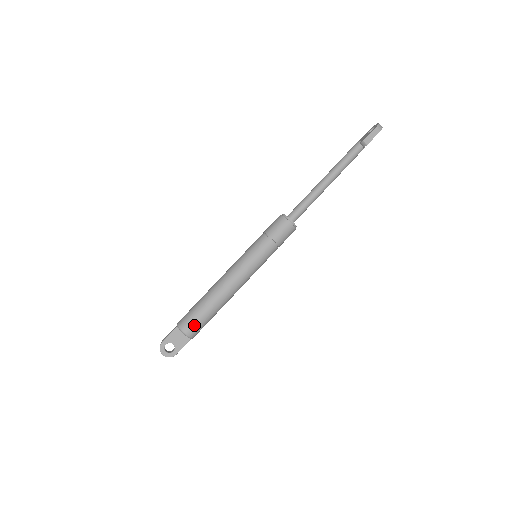
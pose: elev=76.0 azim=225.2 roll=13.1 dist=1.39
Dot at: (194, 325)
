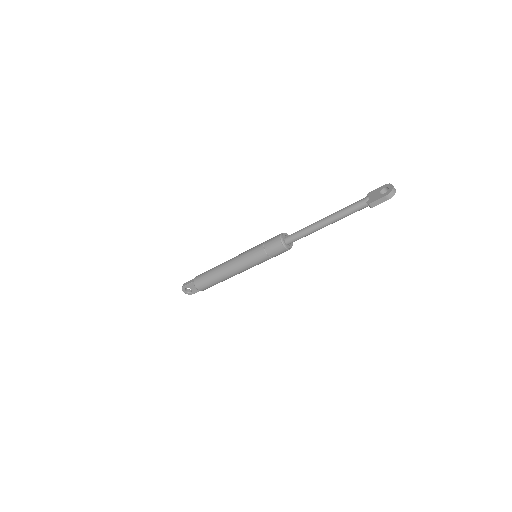
Dot at: (204, 287)
